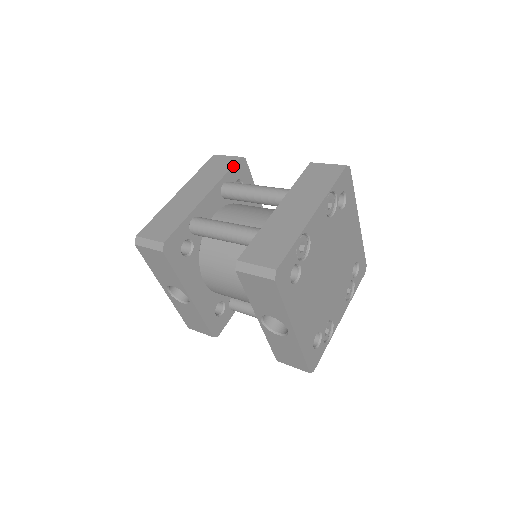
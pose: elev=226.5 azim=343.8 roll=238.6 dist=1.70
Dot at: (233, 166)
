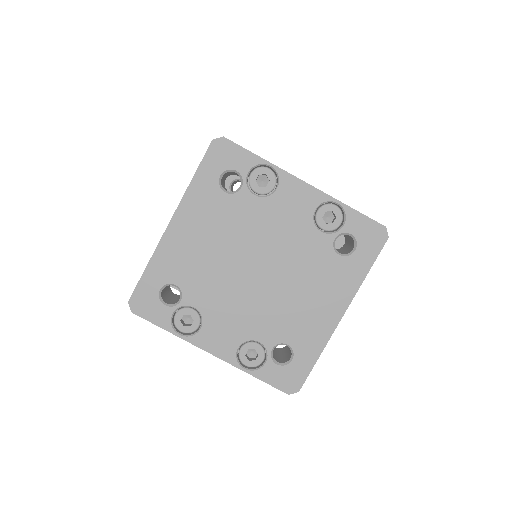
Dot at: occluded
